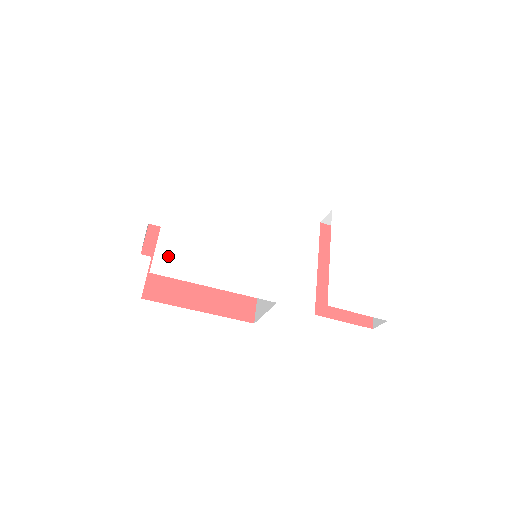
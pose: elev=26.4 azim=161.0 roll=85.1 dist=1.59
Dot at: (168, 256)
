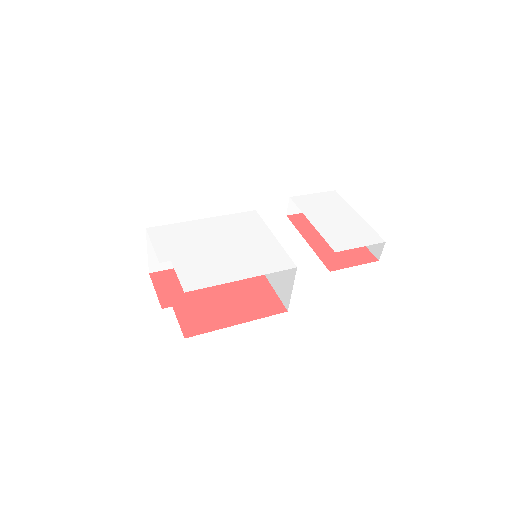
Dot at: (191, 276)
